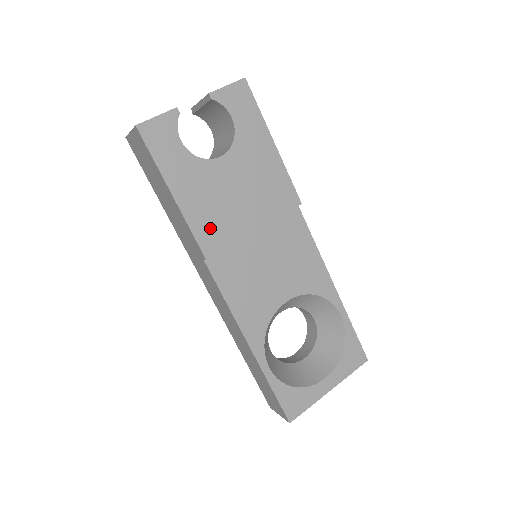
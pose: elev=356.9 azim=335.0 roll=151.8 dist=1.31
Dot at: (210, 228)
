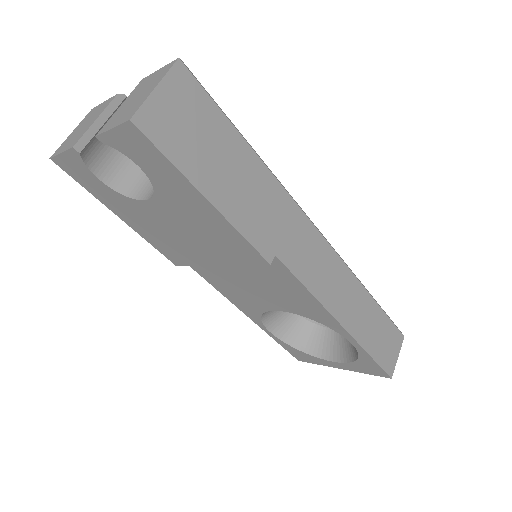
Dot at: (168, 248)
